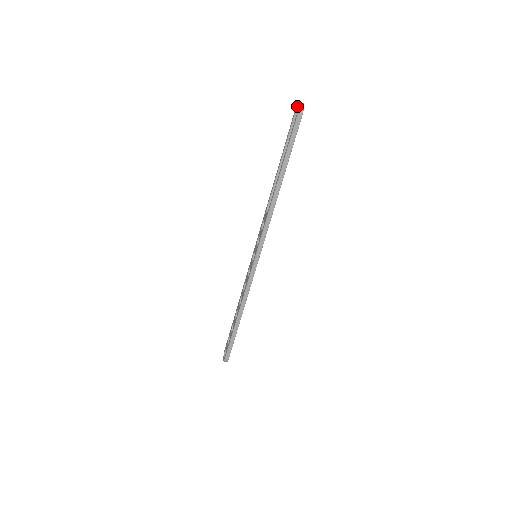
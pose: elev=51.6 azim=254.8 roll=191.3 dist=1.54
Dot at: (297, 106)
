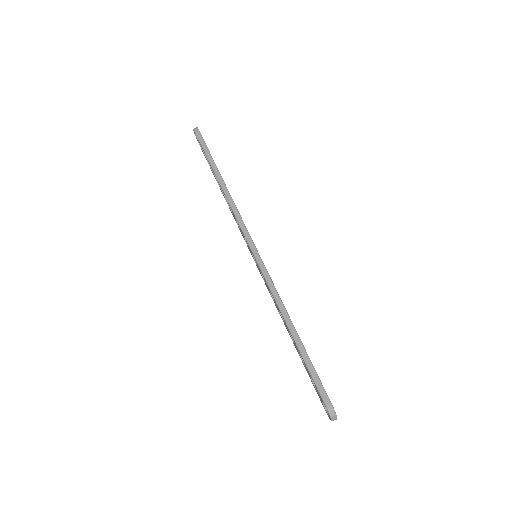
Dot at: occluded
